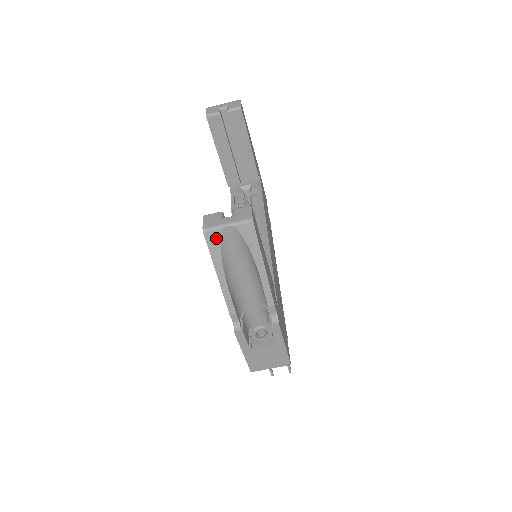
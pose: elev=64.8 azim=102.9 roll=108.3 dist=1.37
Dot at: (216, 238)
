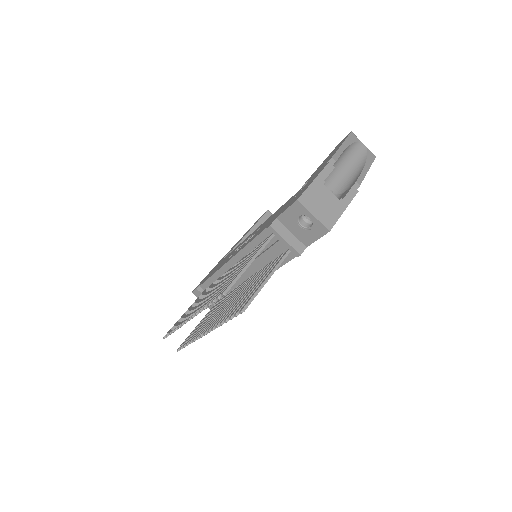
Dot at: (355, 139)
